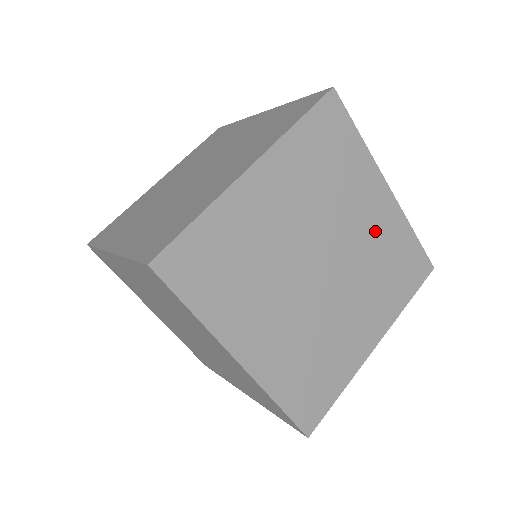
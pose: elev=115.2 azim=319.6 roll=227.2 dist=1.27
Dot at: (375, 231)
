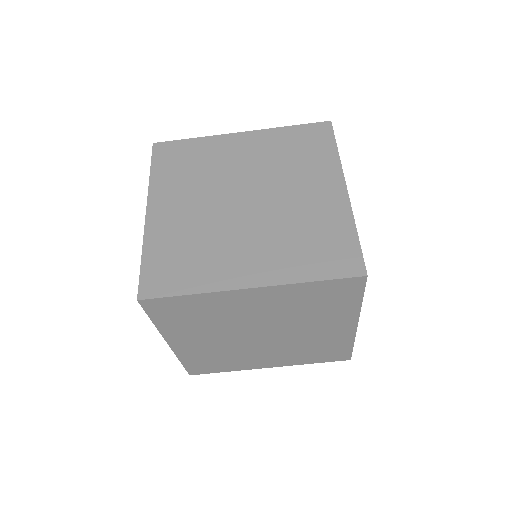
Dot at: (322, 336)
